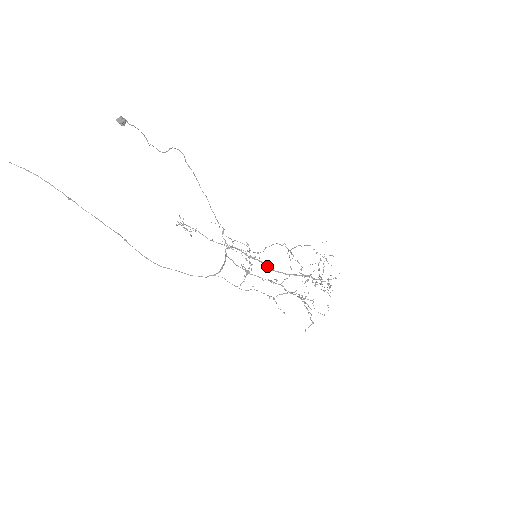
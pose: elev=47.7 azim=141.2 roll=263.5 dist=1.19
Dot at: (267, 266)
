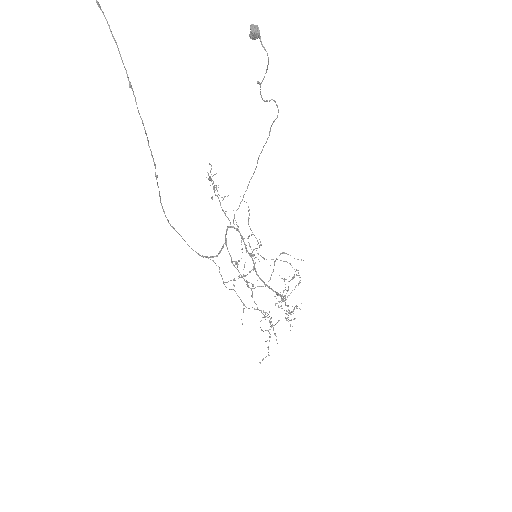
Dot at: (255, 268)
